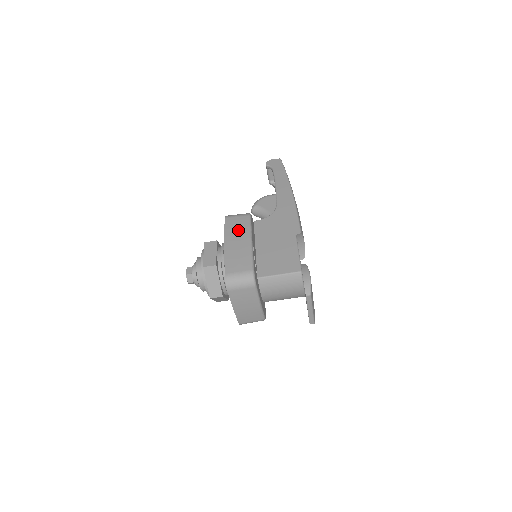
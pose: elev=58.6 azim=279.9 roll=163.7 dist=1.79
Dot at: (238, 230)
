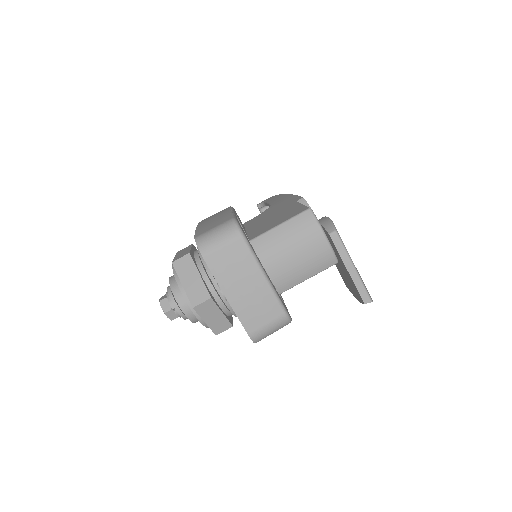
Dot at: (215, 215)
